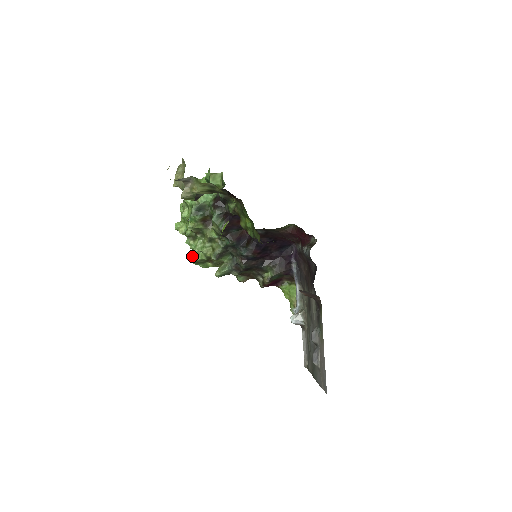
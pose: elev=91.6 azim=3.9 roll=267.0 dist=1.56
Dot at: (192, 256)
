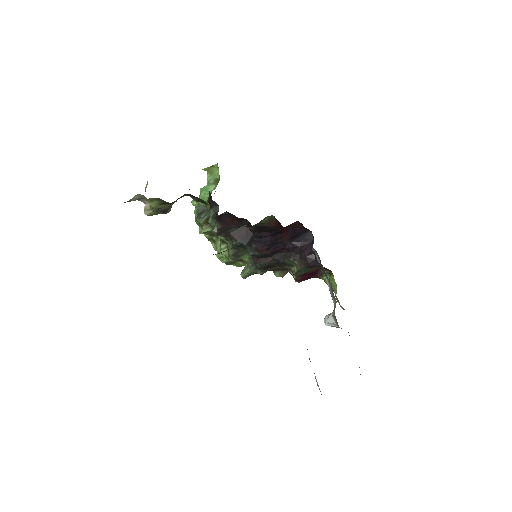
Dot at: occluded
